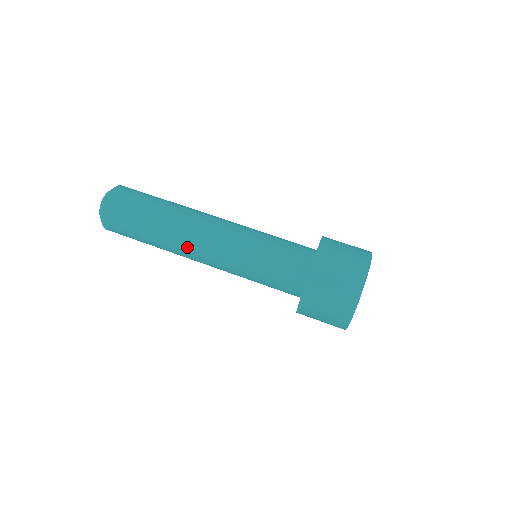
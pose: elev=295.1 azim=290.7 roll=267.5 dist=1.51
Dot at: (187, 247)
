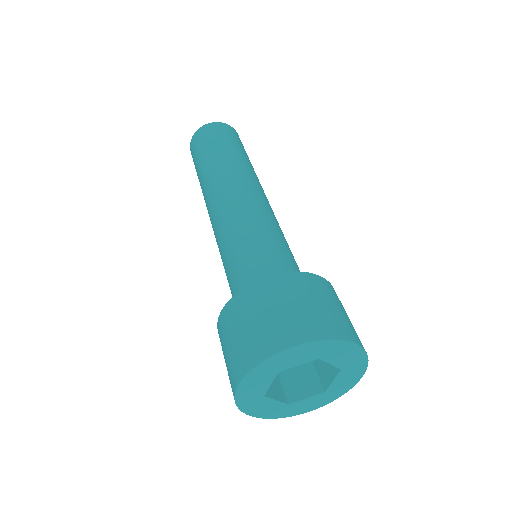
Dot at: occluded
